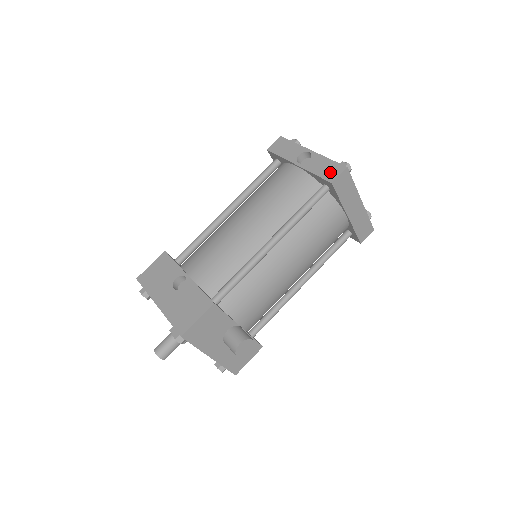
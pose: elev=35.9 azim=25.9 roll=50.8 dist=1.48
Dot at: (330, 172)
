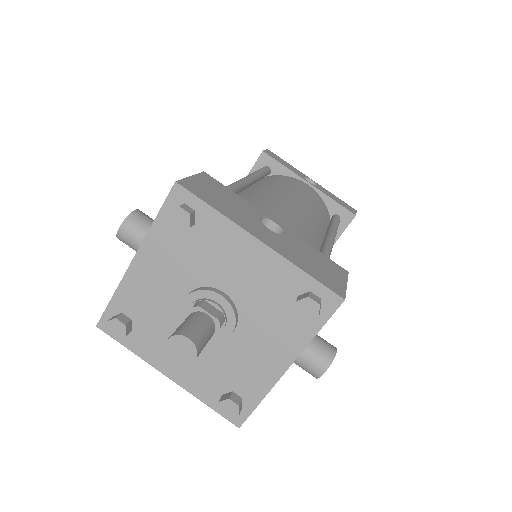
Dot at: (347, 206)
